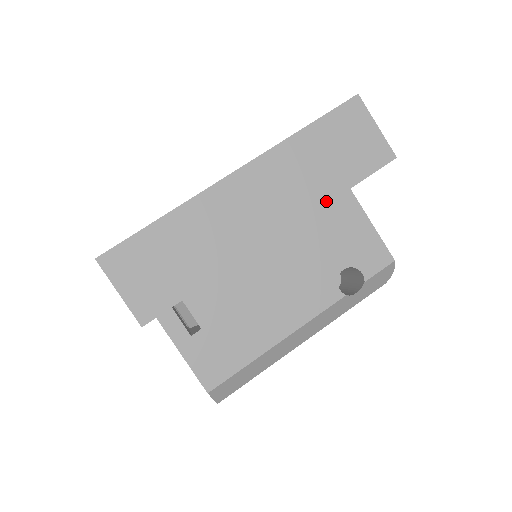
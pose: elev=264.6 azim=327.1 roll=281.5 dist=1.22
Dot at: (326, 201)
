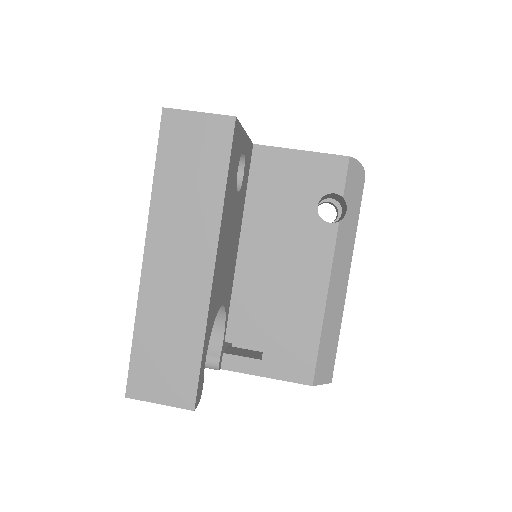
Dot at: (220, 205)
